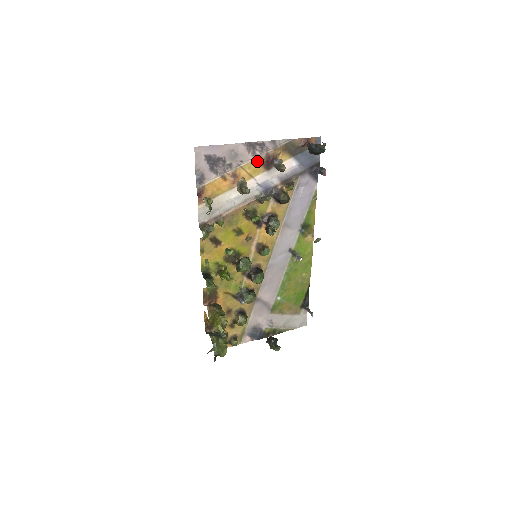
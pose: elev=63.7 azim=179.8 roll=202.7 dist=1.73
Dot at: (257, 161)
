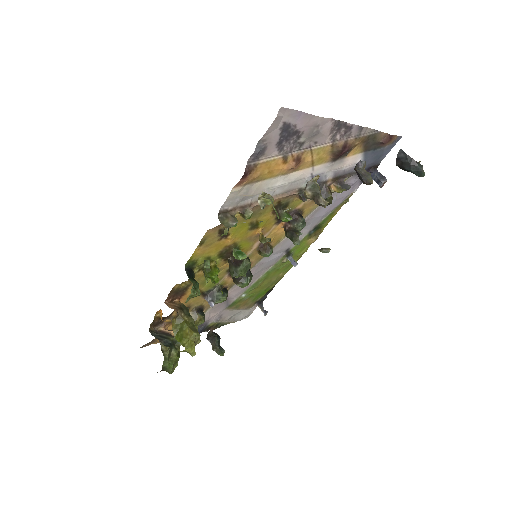
Dot at: (331, 147)
